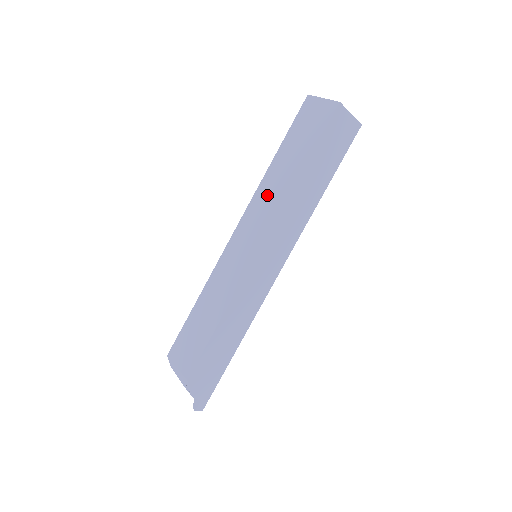
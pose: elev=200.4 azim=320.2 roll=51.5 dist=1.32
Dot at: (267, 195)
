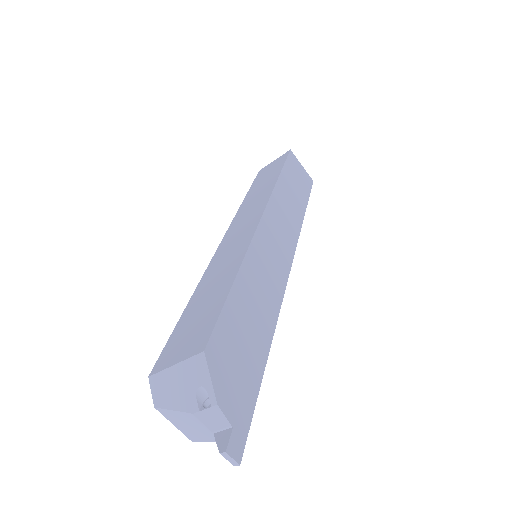
Dot at: (250, 204)
